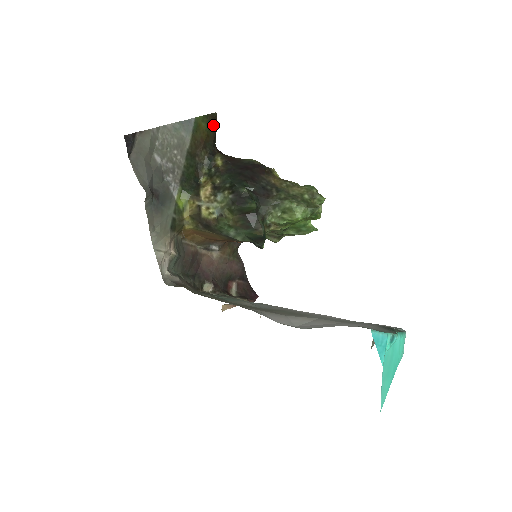
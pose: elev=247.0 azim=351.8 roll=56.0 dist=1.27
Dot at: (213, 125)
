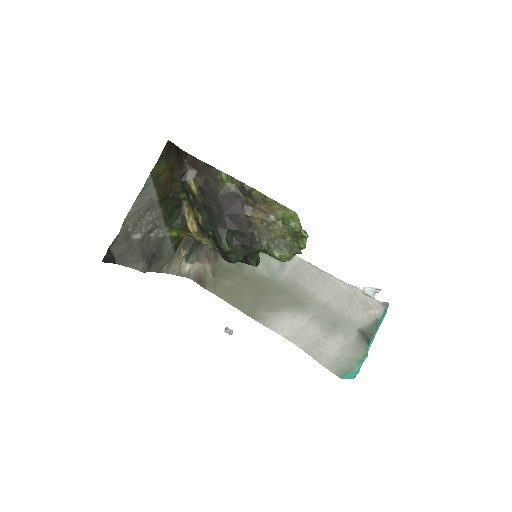
Dot at: (171, 150)
